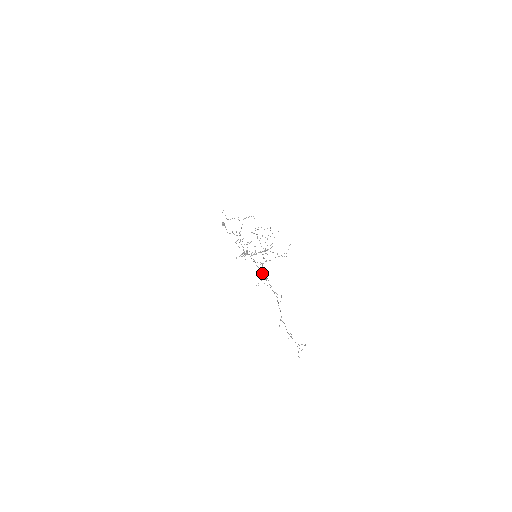
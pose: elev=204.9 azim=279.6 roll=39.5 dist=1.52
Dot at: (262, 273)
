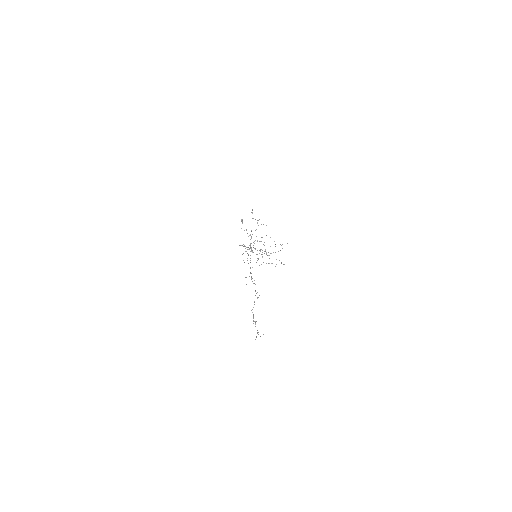
Dot at: (251, 273)
